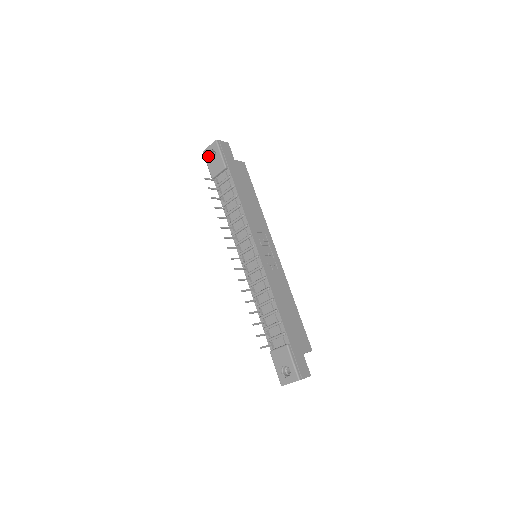
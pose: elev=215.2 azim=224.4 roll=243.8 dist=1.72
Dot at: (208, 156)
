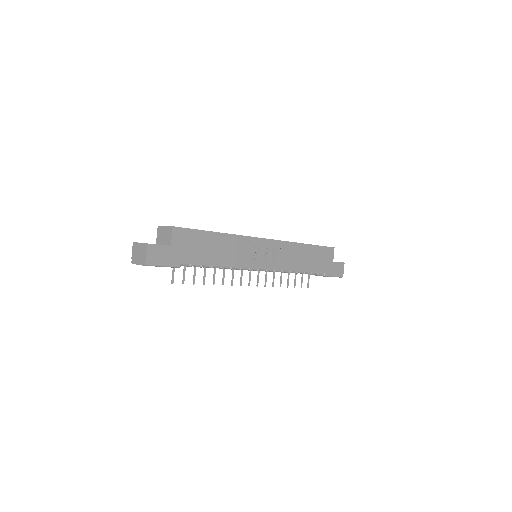
Dot at: occluded
